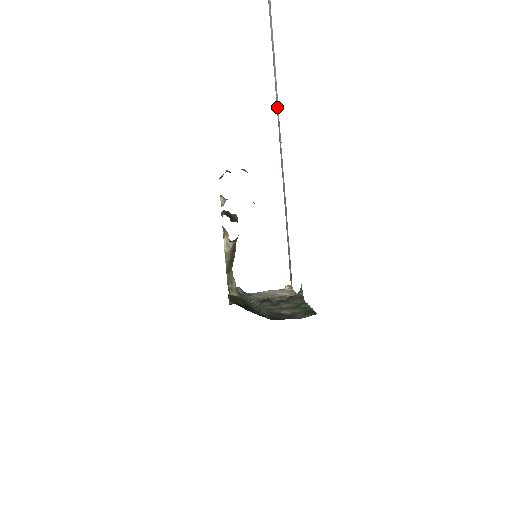
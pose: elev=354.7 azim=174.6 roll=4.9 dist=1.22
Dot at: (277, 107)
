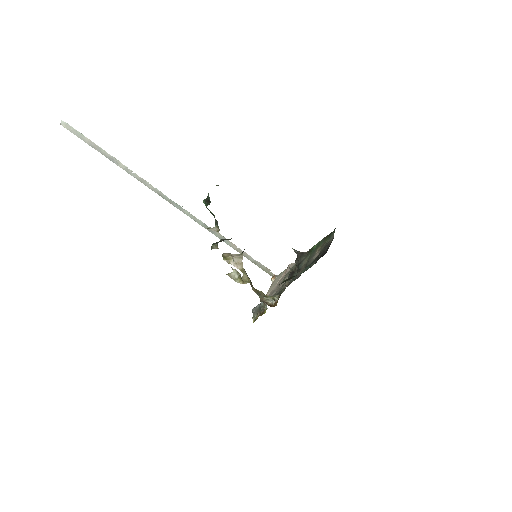
Dot at: (142, 182)
